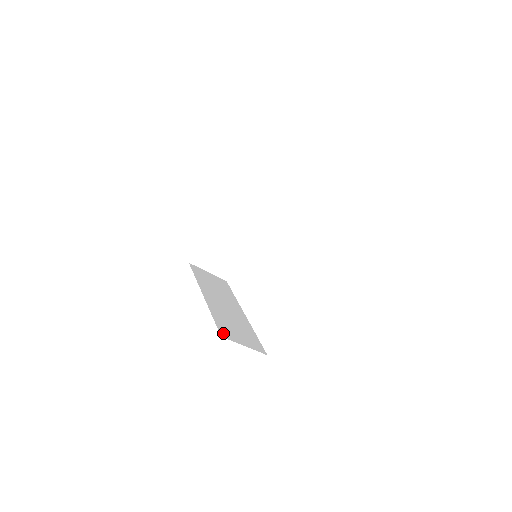
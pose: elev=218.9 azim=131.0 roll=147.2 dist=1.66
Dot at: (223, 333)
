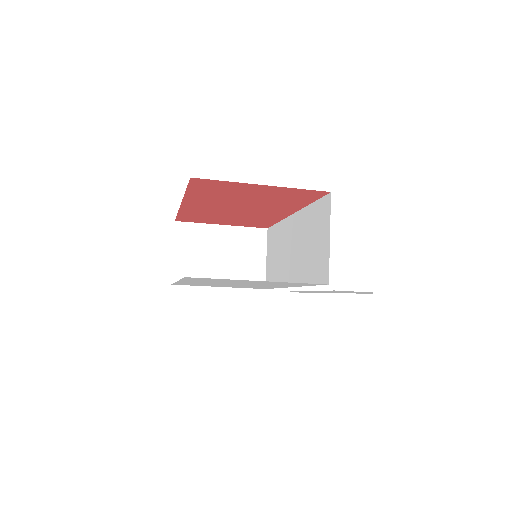
Dot at: occluded
